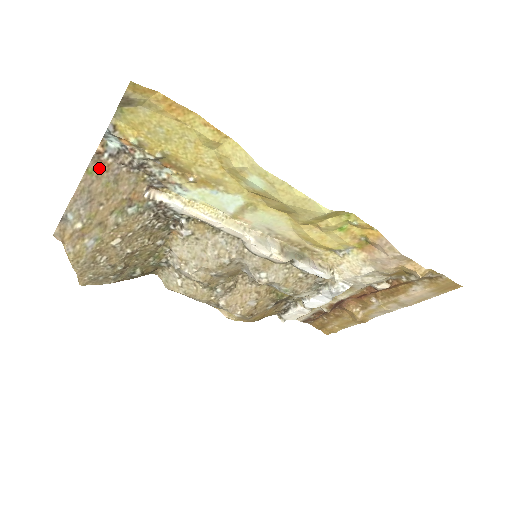
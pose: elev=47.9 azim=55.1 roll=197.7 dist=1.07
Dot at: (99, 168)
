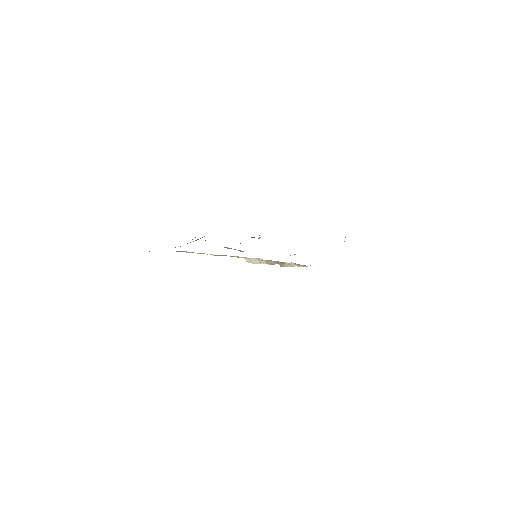
Dot at: occluded
